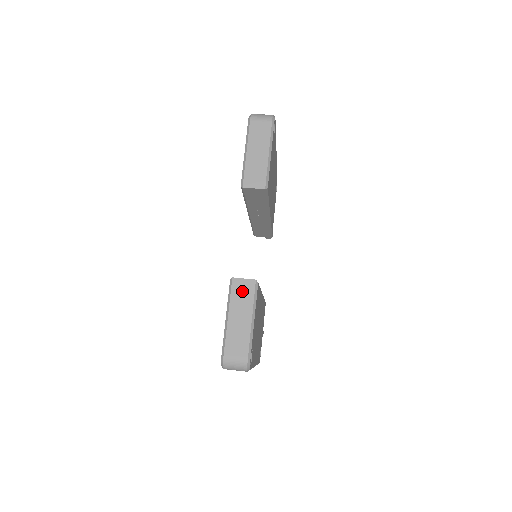
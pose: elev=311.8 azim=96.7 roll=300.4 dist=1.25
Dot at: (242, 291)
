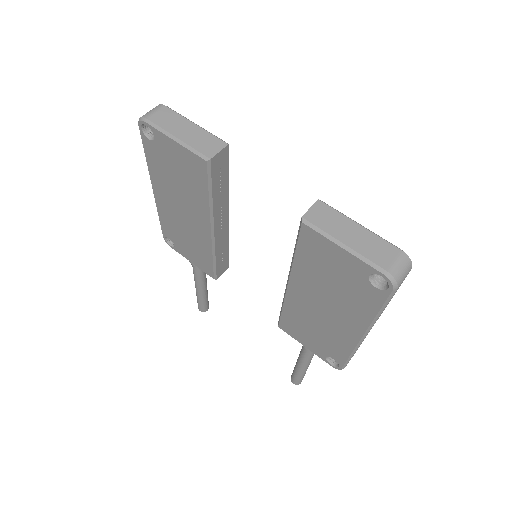
Dot at: (323, 217)
